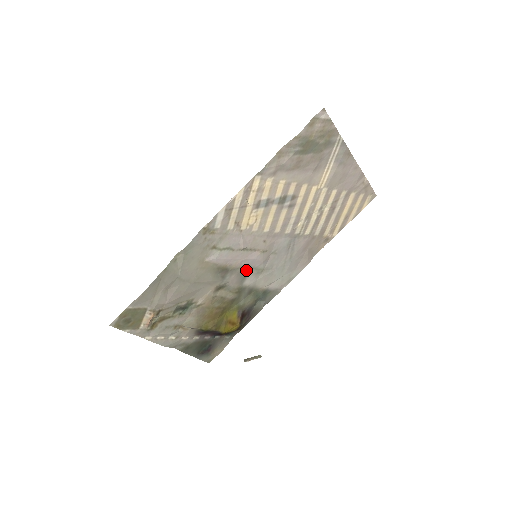
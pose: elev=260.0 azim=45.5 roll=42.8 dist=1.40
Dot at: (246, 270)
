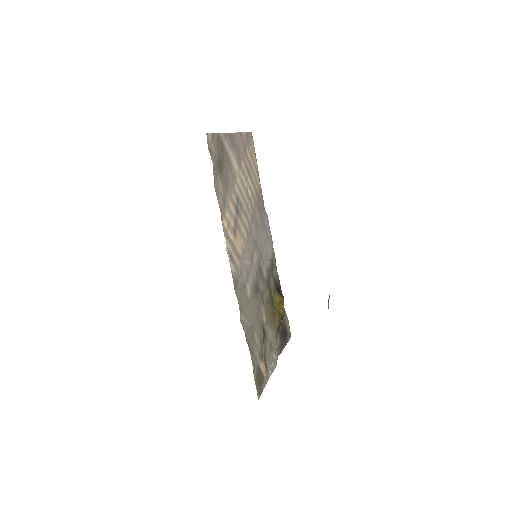
Dot at: (259, 270)
